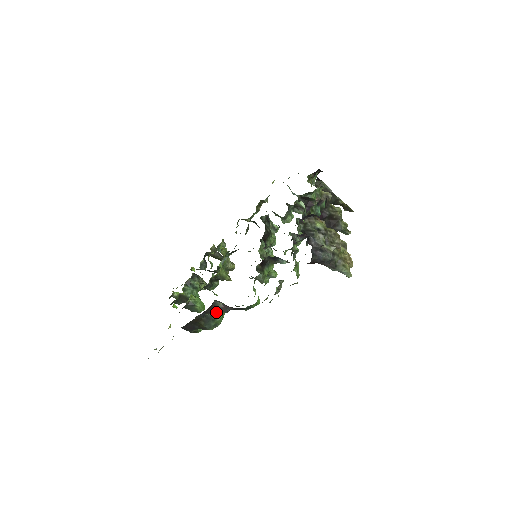
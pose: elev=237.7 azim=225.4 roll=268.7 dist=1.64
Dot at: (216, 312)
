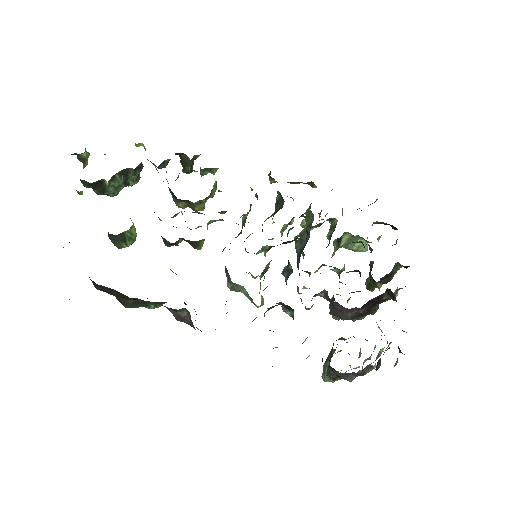
Dot at: (161, 302)
